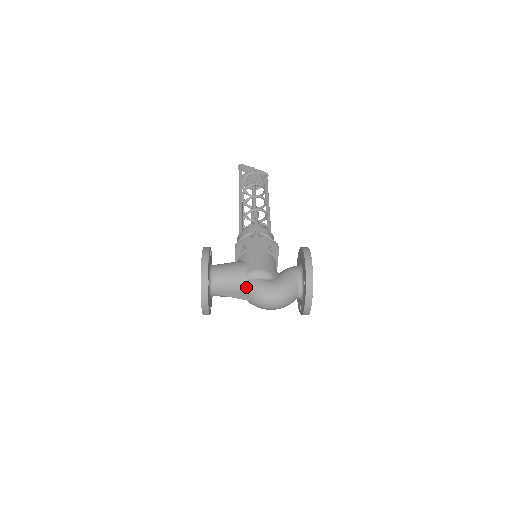
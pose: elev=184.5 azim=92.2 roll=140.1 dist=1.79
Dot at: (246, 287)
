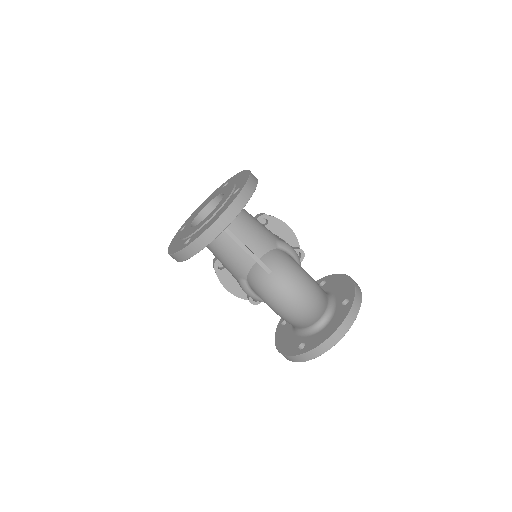
Dot at: (274, 253)
